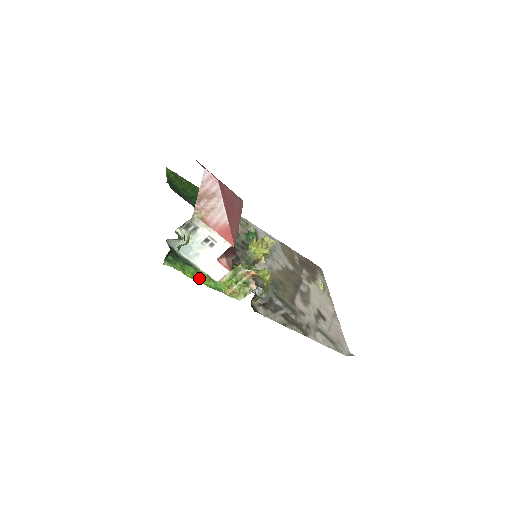
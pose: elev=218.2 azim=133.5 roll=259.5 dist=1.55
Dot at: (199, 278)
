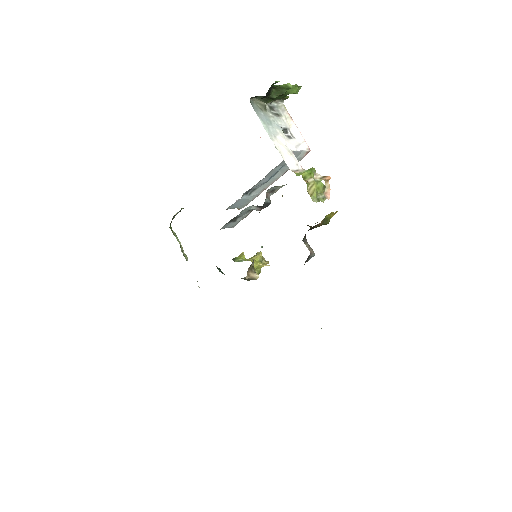
Dot at: occluded
